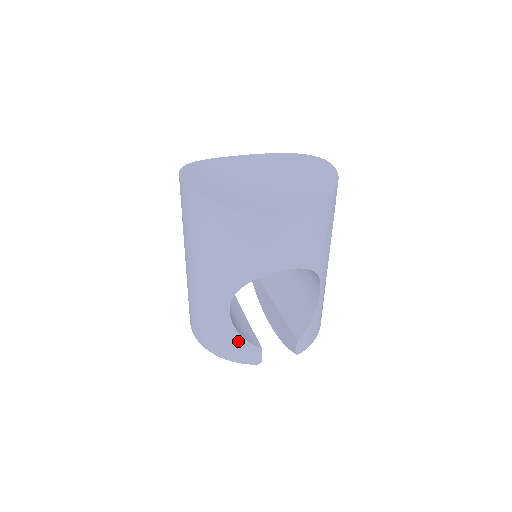
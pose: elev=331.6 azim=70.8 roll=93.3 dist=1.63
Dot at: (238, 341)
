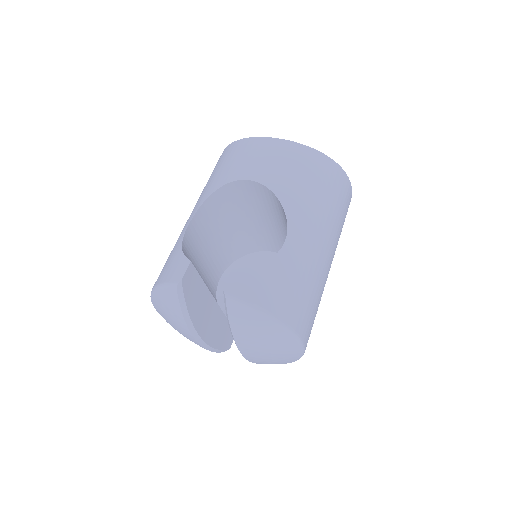
Dot at: (176, 256)
